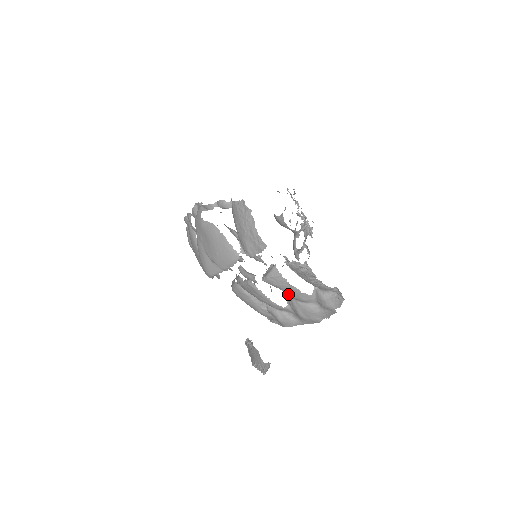
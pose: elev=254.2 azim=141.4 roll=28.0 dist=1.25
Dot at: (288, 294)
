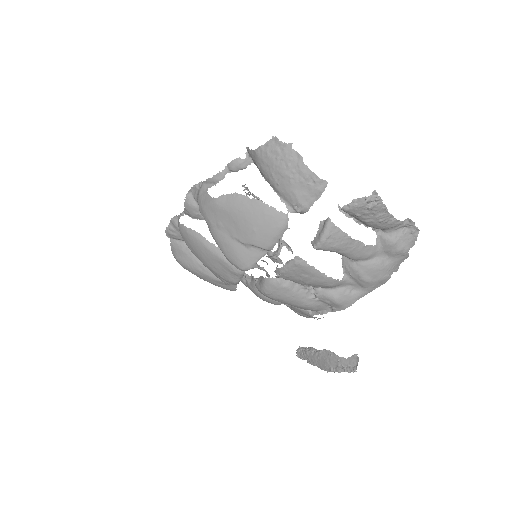
Dot at: (348, 256)
